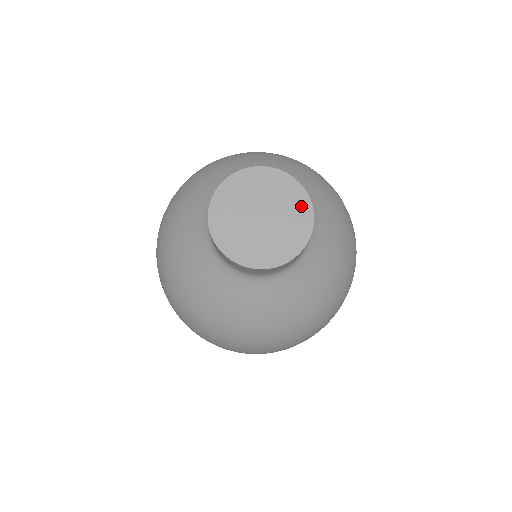
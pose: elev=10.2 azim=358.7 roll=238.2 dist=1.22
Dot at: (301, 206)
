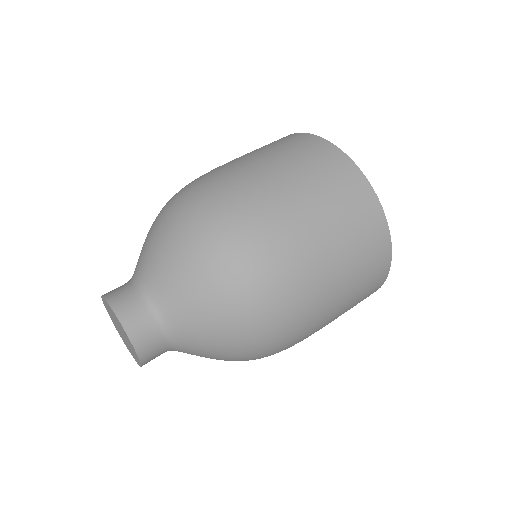
Dot at: (135, 354)
